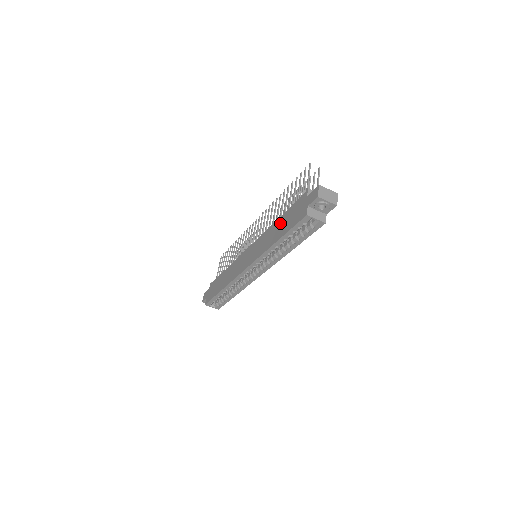
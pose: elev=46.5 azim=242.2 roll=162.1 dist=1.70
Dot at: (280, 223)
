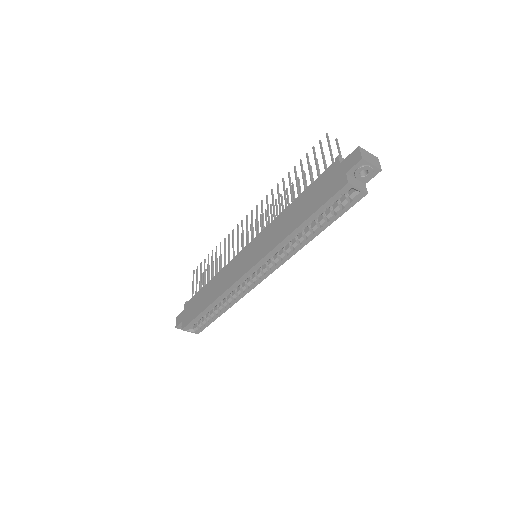
Dot at: (298, 205)
